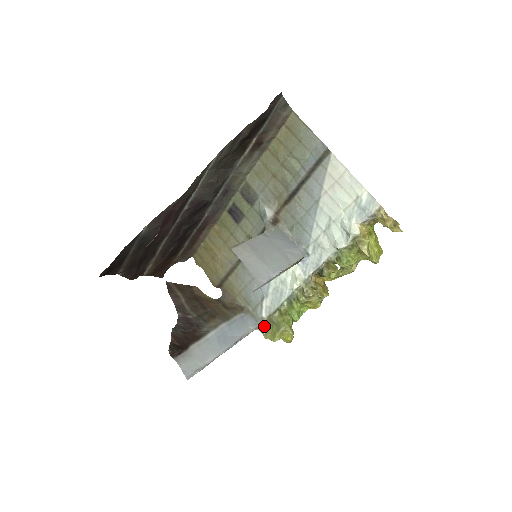
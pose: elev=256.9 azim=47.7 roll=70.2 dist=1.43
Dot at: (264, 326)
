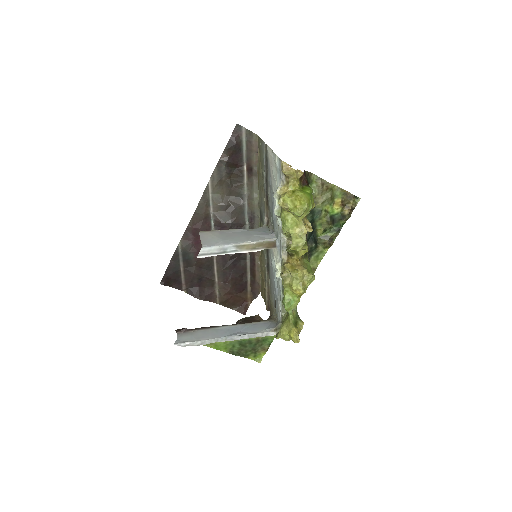
Dot at: (278, 328)
